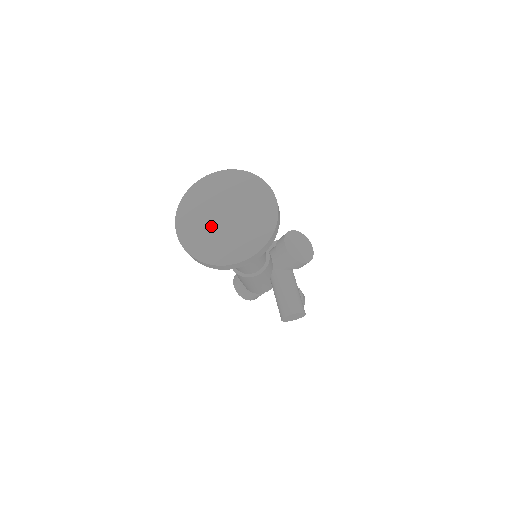
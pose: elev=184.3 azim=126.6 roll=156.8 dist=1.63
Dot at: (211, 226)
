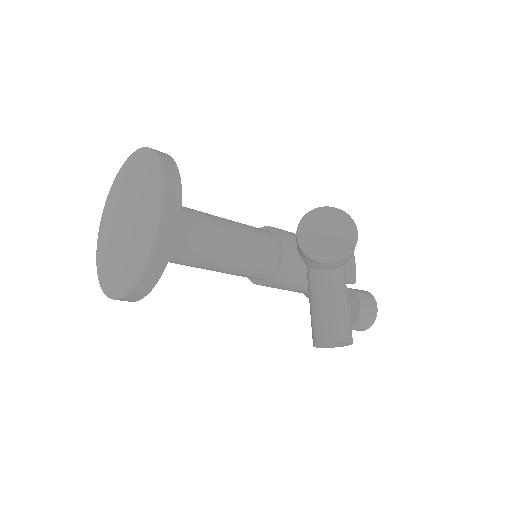
Dot at: (115, 239)
